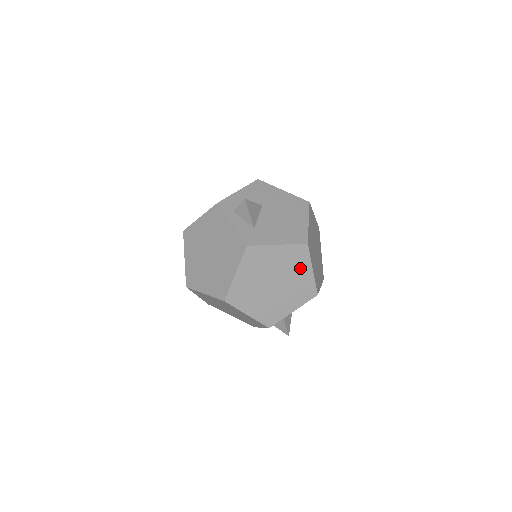
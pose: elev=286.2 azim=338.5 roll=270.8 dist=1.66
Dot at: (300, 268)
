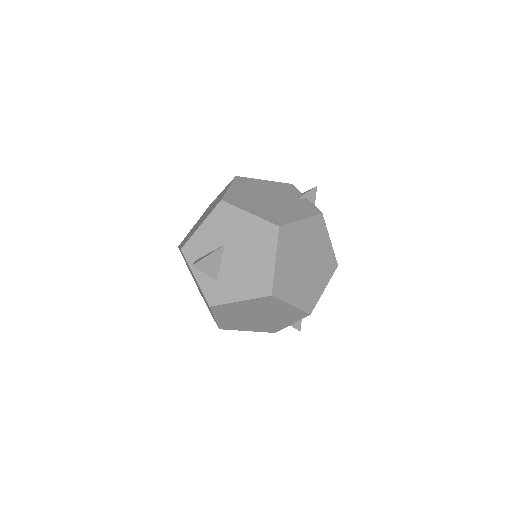
Dot at: (277, 307)
